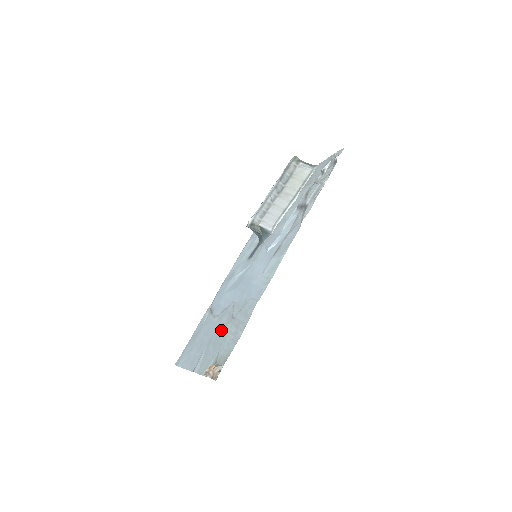
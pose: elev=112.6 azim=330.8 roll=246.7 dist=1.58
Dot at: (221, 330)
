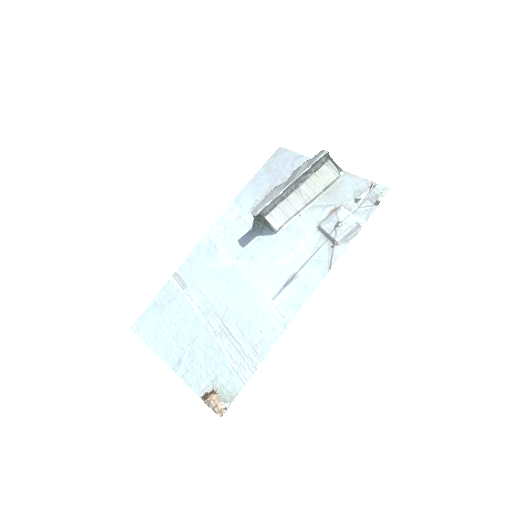
Dot at: (212, 338)
